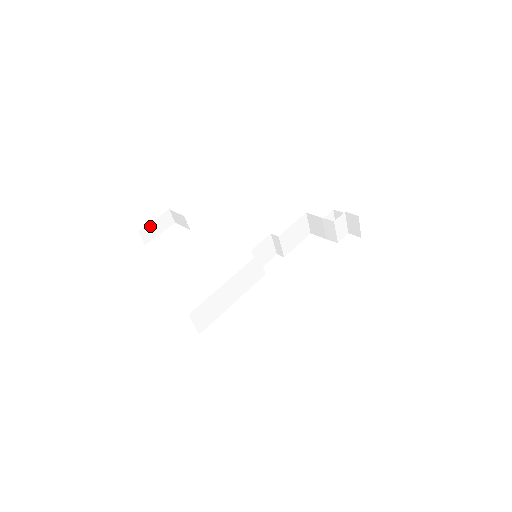
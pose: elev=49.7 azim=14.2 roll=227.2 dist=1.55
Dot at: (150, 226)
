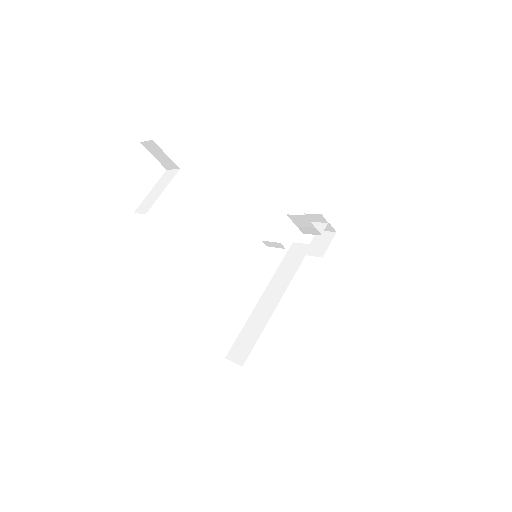
Dot at: occluded
